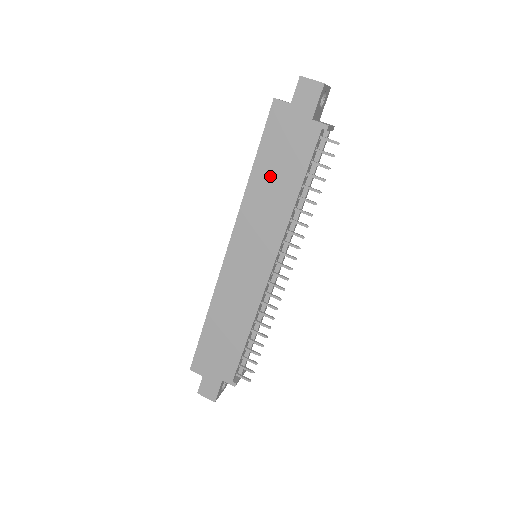
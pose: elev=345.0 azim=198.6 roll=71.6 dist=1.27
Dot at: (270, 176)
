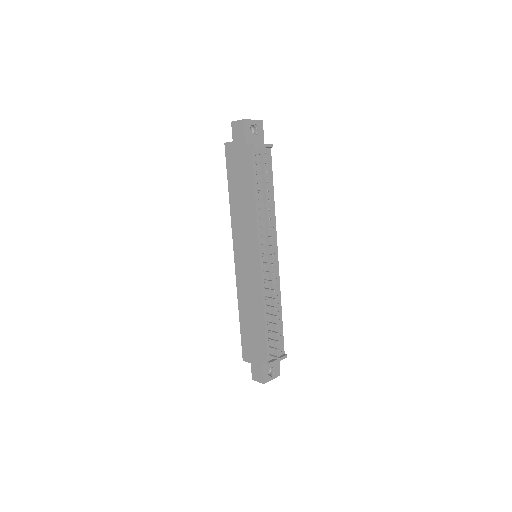
Dot at: (238, 194)
